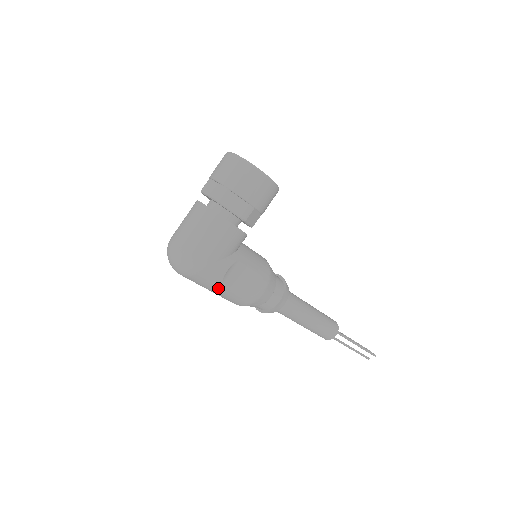
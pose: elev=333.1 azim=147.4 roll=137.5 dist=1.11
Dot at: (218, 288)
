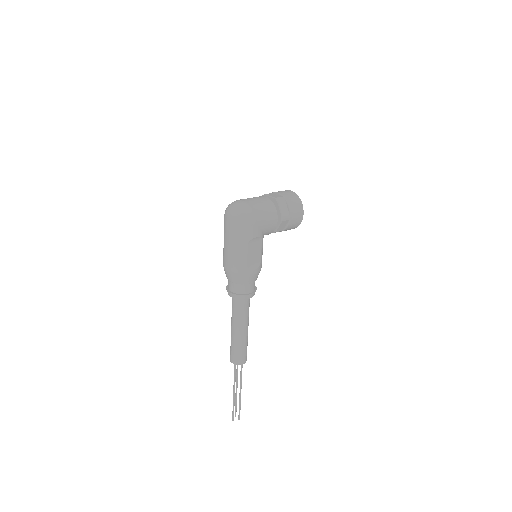
Dot at: (242, 244)
